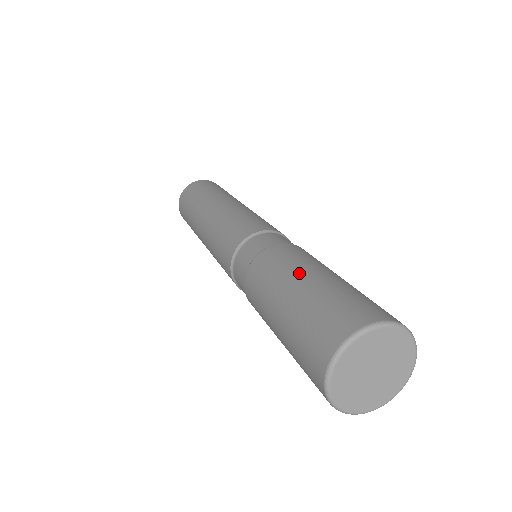
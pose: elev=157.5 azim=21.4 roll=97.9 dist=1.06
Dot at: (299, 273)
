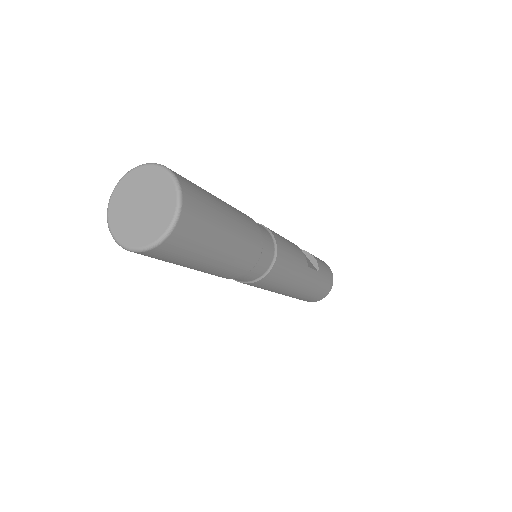
Dot at: occluded
